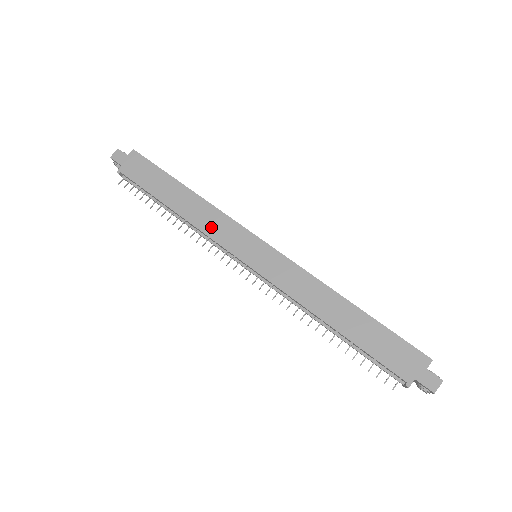
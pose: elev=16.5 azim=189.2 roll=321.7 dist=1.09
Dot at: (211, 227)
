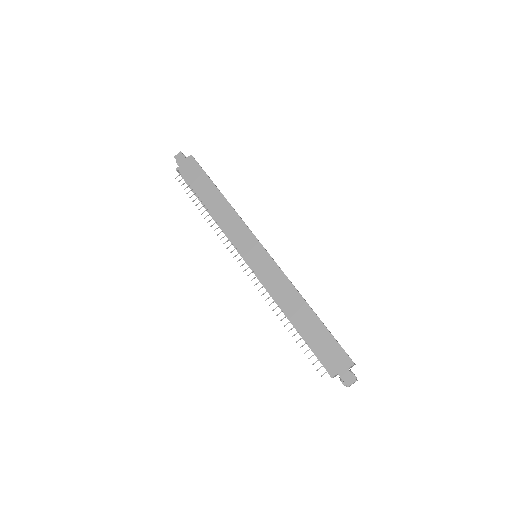
Dot at: (230, 227)
